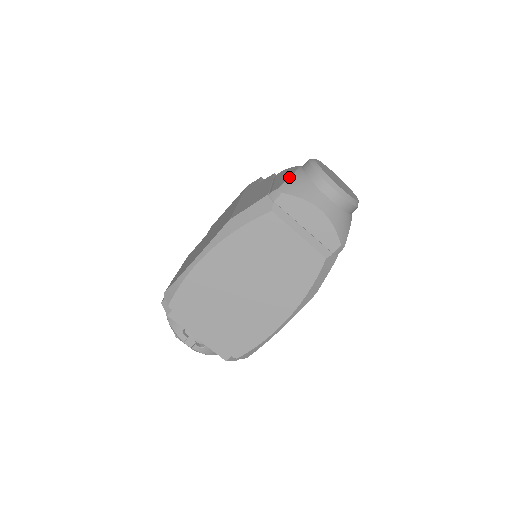
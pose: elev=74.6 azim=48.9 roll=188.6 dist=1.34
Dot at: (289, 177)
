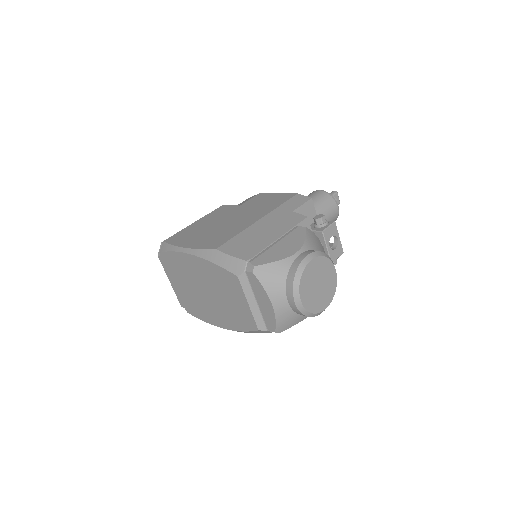
Dot at: (274, 261)
